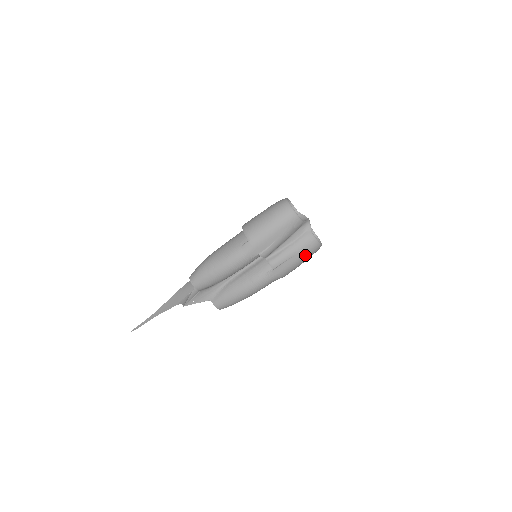
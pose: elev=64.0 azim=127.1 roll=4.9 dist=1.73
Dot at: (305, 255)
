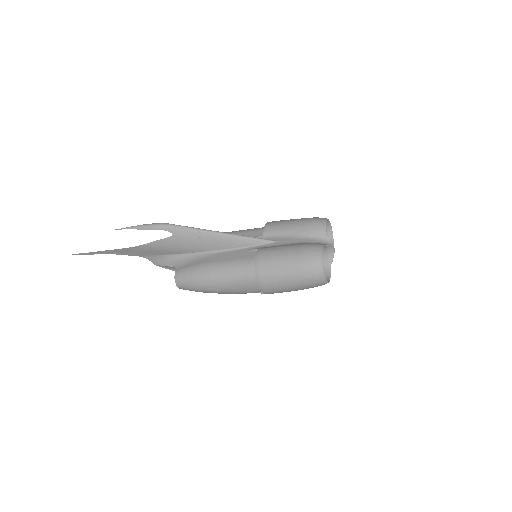
Dot at: occluded
